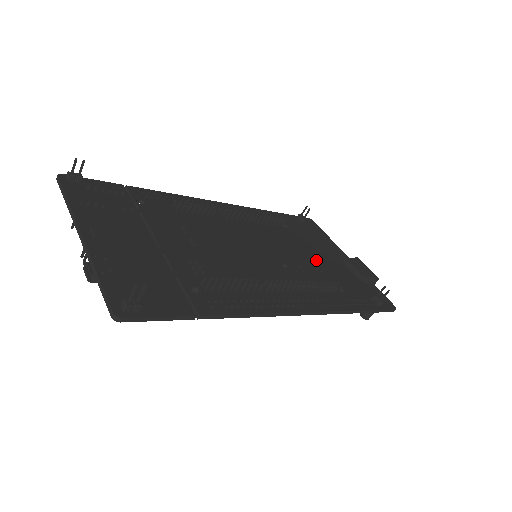
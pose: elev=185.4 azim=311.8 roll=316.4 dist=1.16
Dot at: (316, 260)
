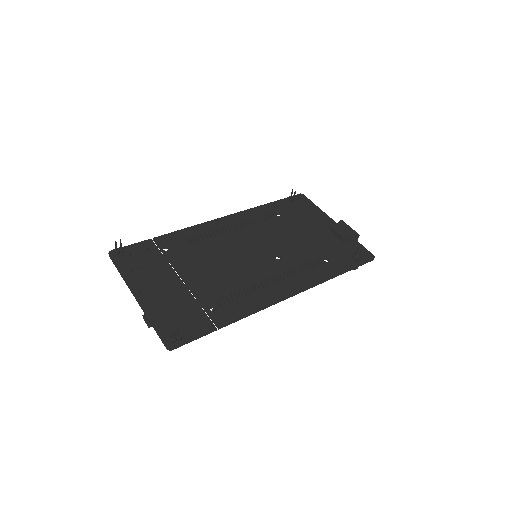
Dot at: (305, 239)
